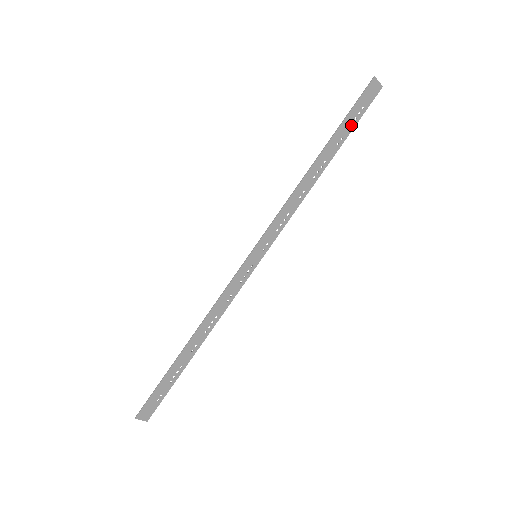
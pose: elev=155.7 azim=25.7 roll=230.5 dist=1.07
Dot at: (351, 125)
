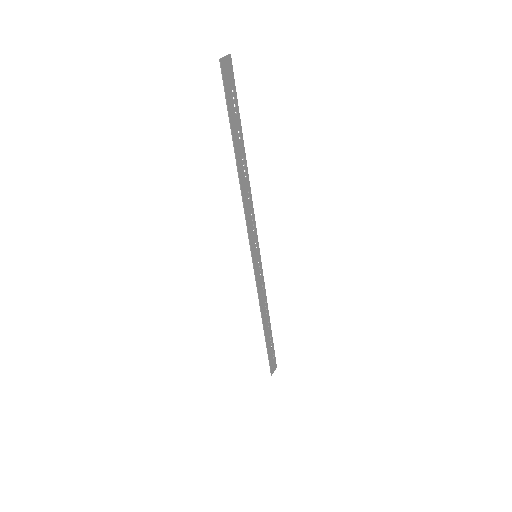
Dot at: (236, 114)
